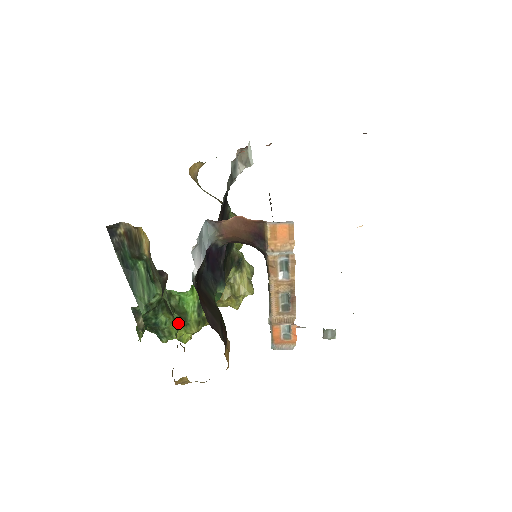
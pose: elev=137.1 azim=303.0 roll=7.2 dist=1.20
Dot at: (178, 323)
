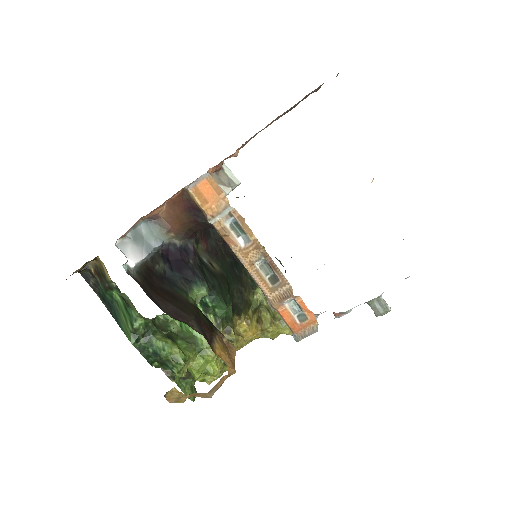
Dot at: (186, 349)
